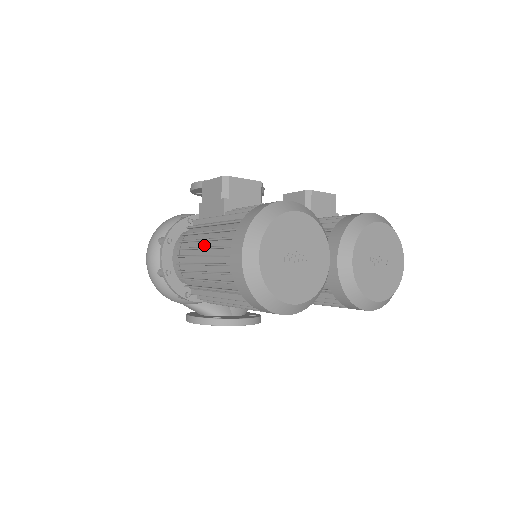
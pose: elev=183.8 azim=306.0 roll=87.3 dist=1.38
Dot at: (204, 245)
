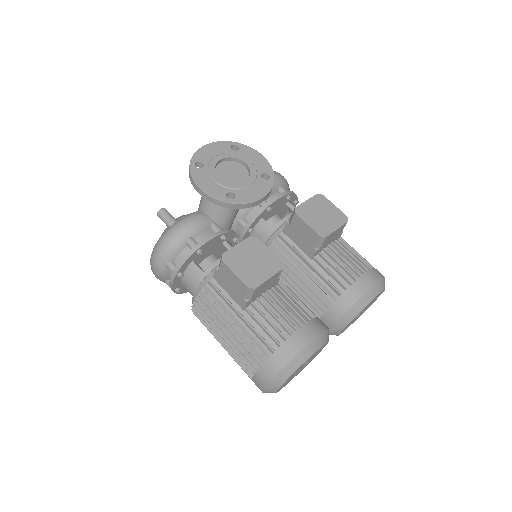
Dot at: (225, 333)
